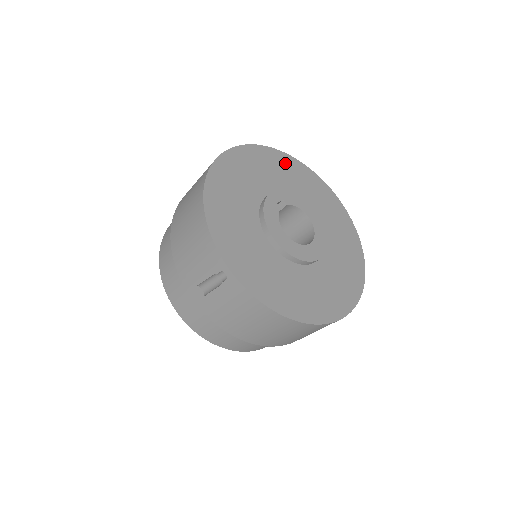
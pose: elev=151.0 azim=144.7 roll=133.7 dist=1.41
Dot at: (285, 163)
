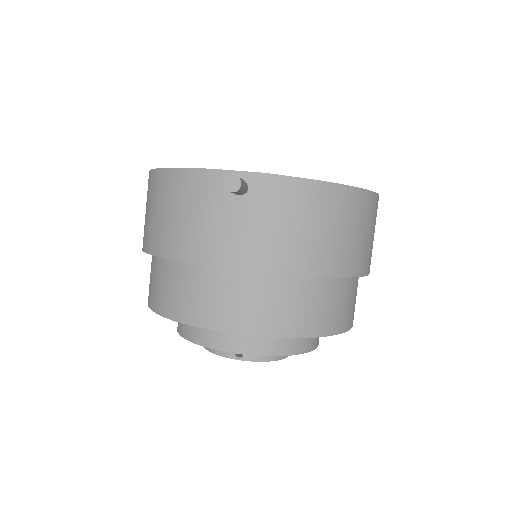
Dot at: occluded
